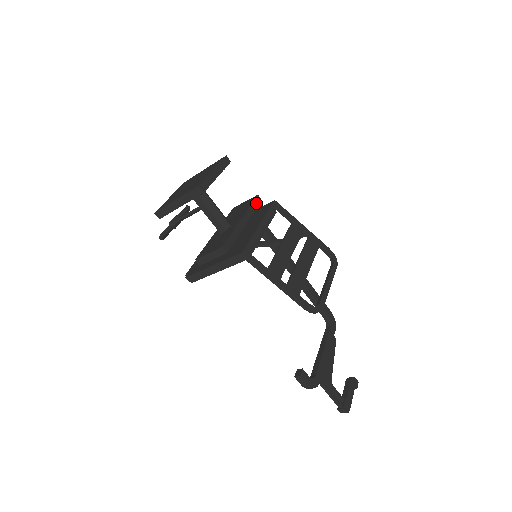
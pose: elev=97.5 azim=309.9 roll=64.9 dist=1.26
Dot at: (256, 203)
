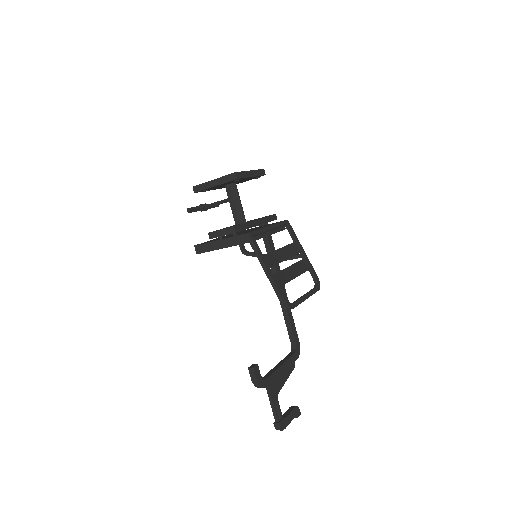
Dot at: (272, 218)
